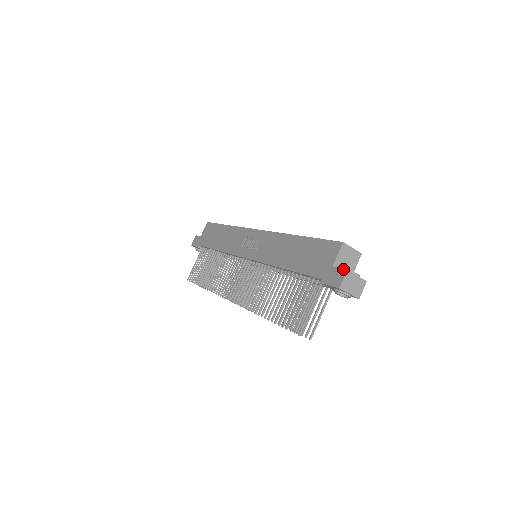
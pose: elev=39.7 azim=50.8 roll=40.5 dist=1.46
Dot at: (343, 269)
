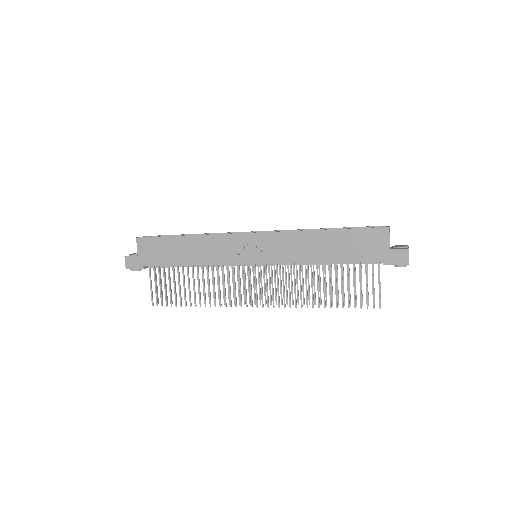
Dot at: (404, 249)
